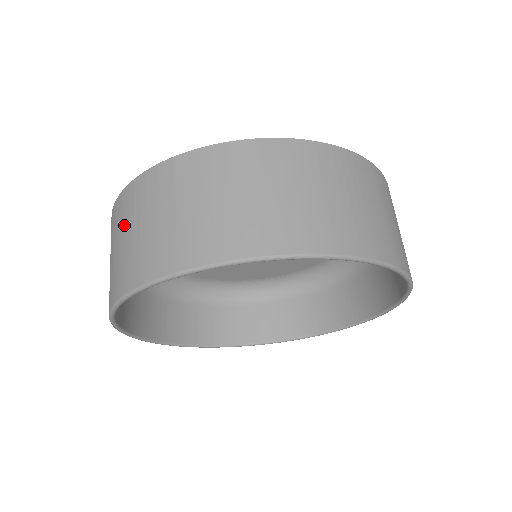
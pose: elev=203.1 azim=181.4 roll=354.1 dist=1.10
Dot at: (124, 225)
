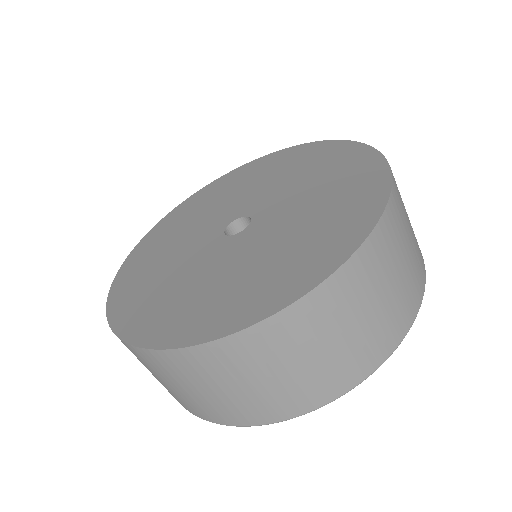
Dot at: occluded
